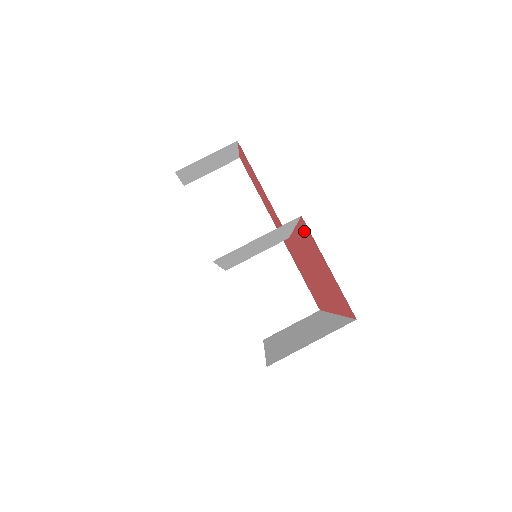
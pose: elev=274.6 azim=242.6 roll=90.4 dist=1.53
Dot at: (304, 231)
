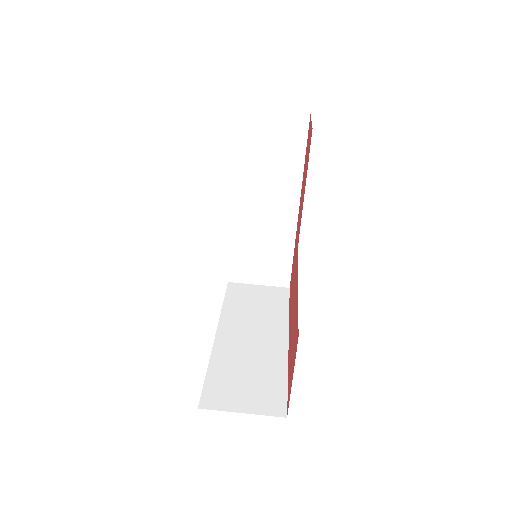
Dot at: (297, 328)
